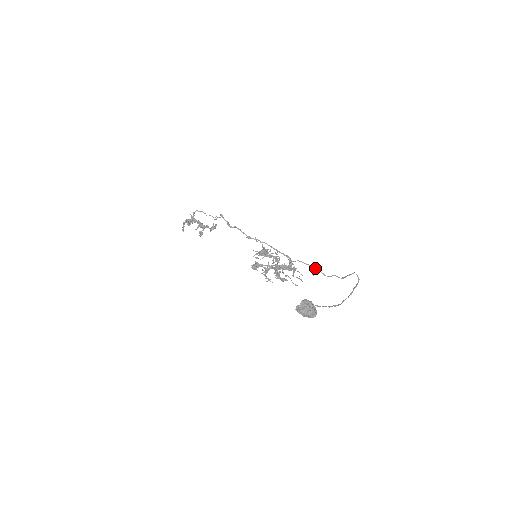
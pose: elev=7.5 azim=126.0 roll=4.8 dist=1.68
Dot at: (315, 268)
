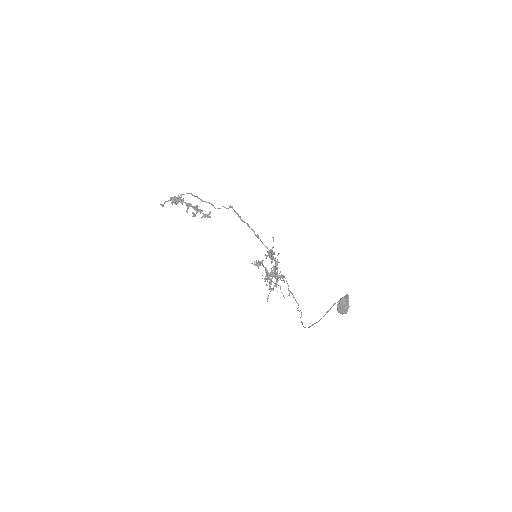
Dot at: (289, 290)
